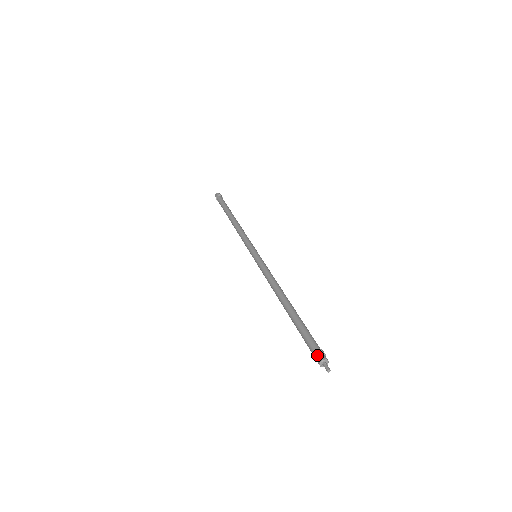
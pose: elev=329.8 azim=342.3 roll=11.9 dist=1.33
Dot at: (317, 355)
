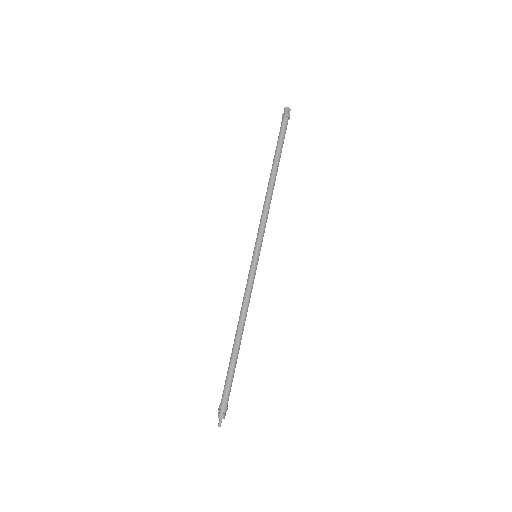
Dot at: (218, 410)
